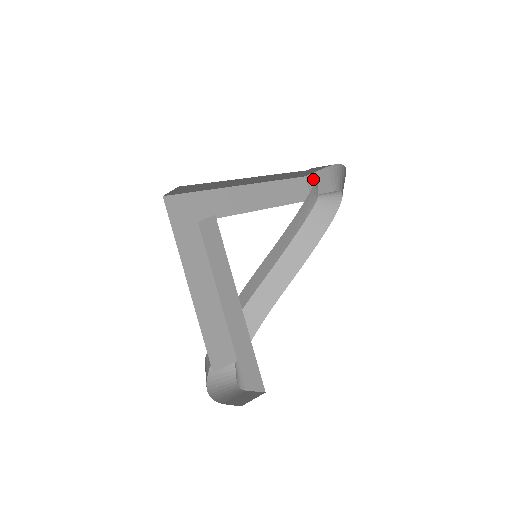
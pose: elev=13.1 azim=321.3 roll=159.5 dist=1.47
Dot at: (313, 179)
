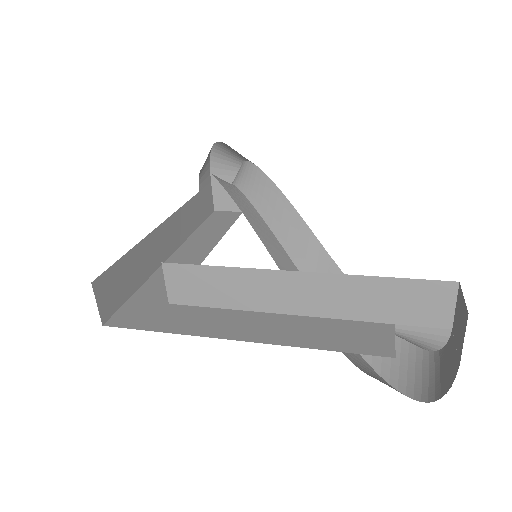
Dot at: (220, 201)
